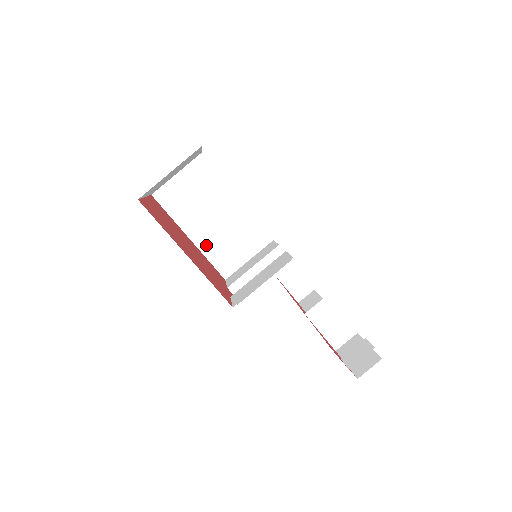
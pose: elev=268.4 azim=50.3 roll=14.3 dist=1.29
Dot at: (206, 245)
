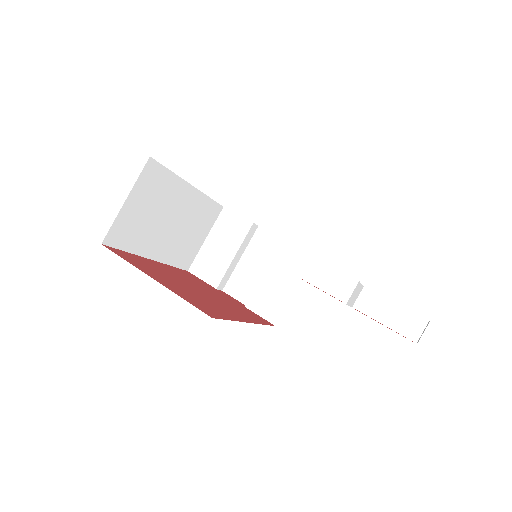
Dot at: (168, 254)
